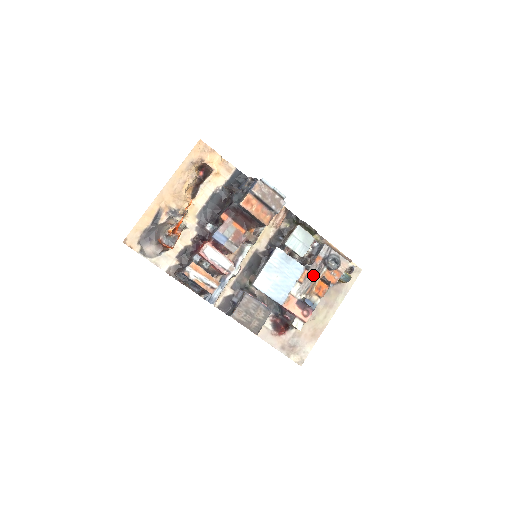
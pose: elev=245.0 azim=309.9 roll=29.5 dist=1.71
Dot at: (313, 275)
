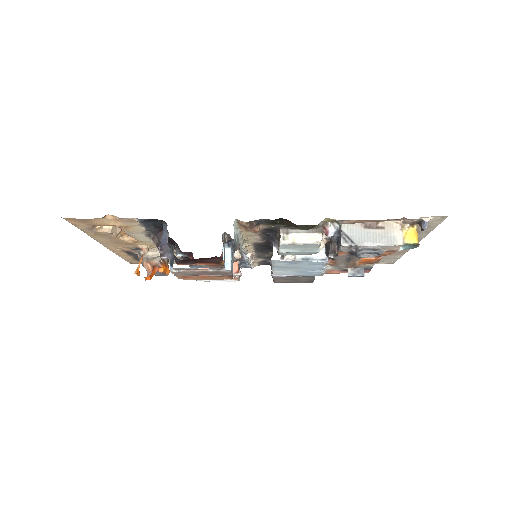
Dot at: (345, 260)
